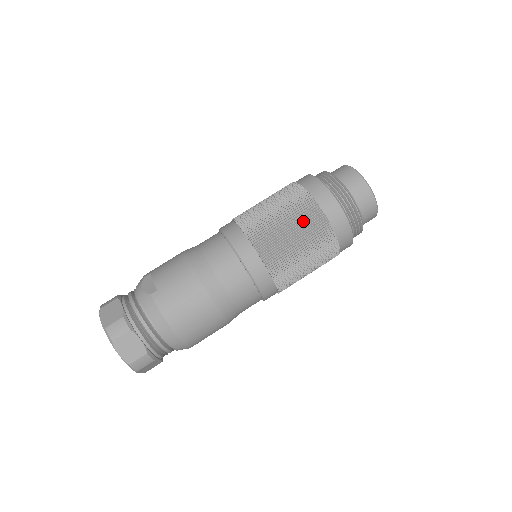
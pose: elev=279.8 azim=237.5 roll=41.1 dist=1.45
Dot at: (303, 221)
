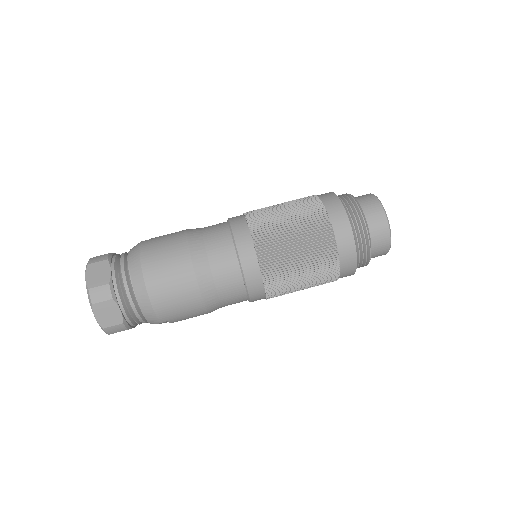
Dot at: (300, 206)
